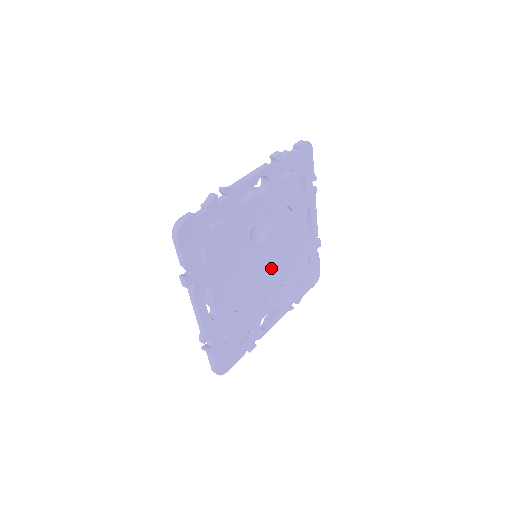
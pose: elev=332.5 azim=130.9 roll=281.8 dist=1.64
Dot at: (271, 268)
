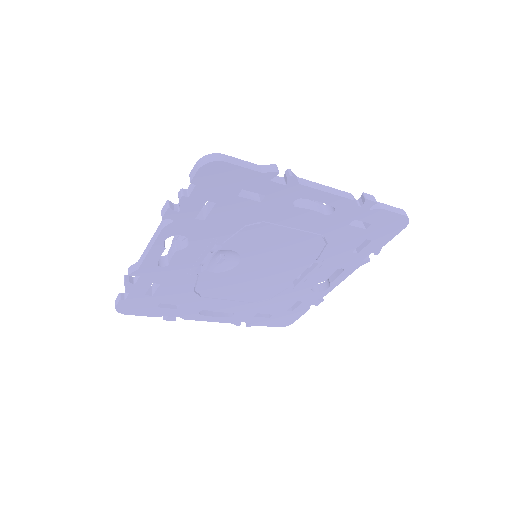
Dot at: (280, 265)
